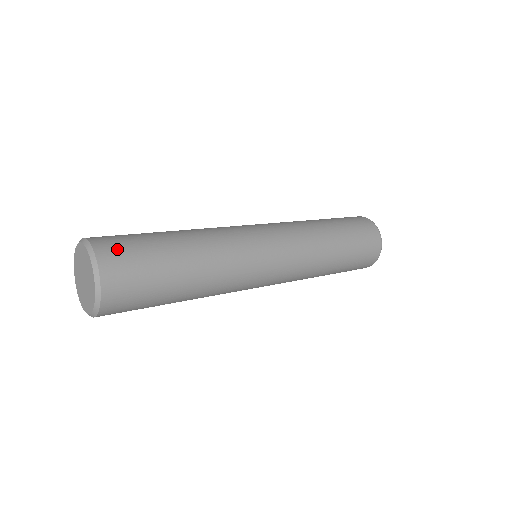
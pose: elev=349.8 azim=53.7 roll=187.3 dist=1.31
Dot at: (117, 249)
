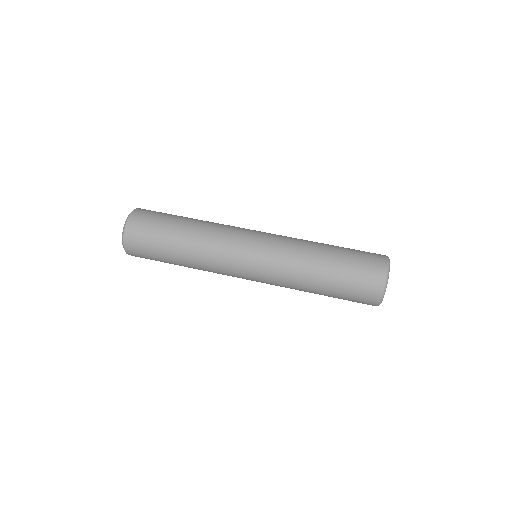
Dot at: (136, 247)
